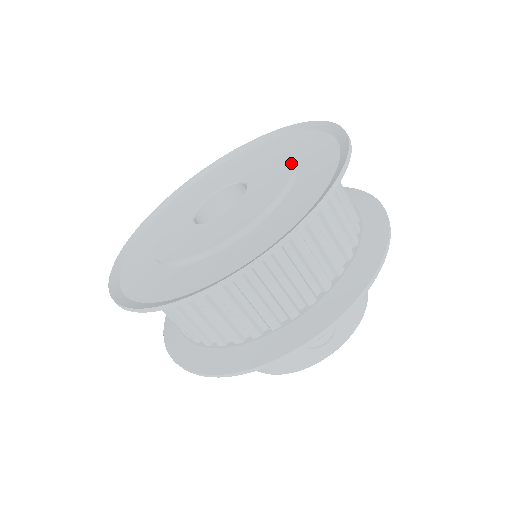
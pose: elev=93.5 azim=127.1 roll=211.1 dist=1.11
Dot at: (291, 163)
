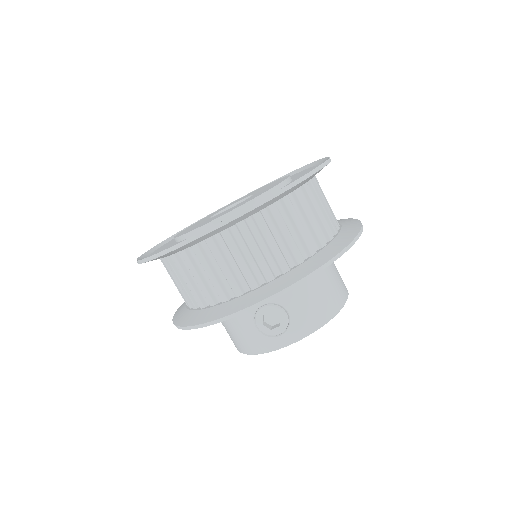
Dot at: occluded
